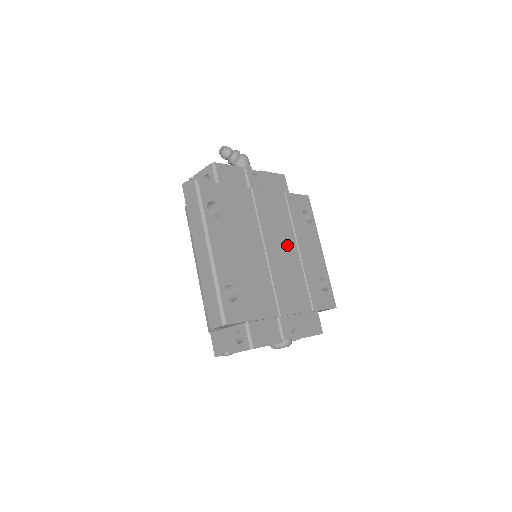
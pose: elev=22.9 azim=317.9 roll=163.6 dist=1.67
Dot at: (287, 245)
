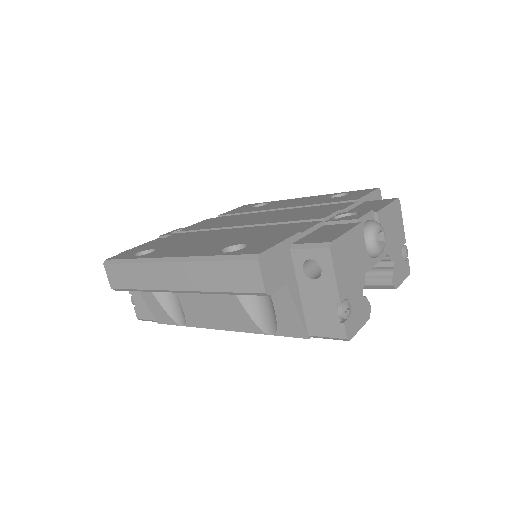
Dot at: (262, 216)
